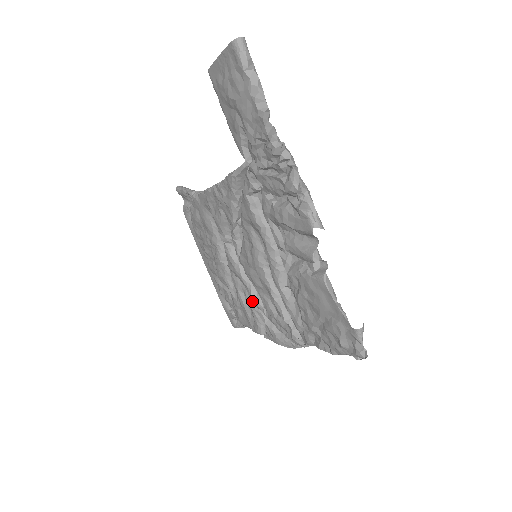
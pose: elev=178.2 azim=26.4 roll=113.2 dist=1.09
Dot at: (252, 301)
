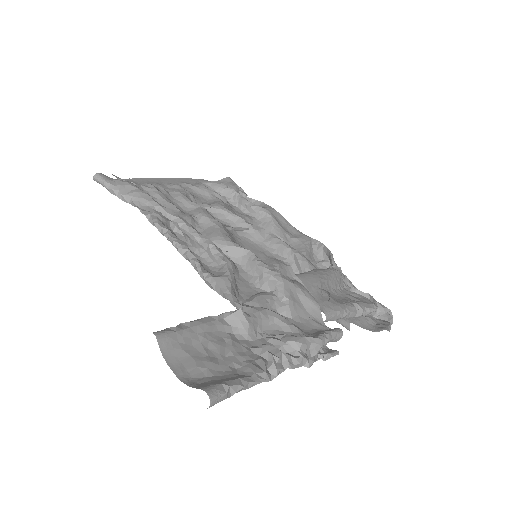
Dot at: occluded
